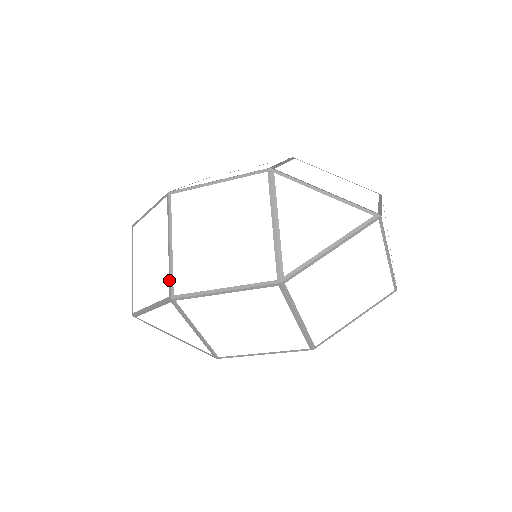
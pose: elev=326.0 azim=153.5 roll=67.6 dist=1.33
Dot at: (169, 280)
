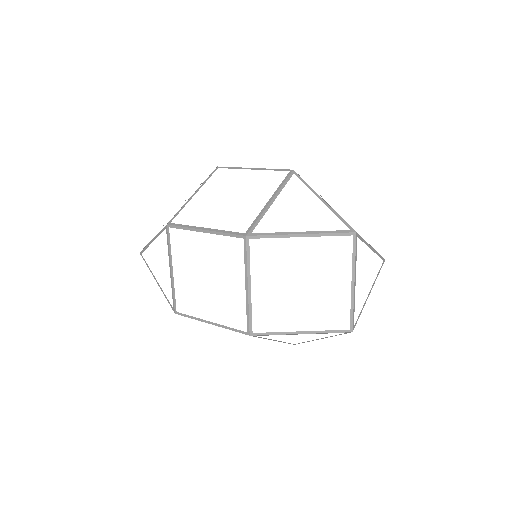
Dot at: (175, 214)
